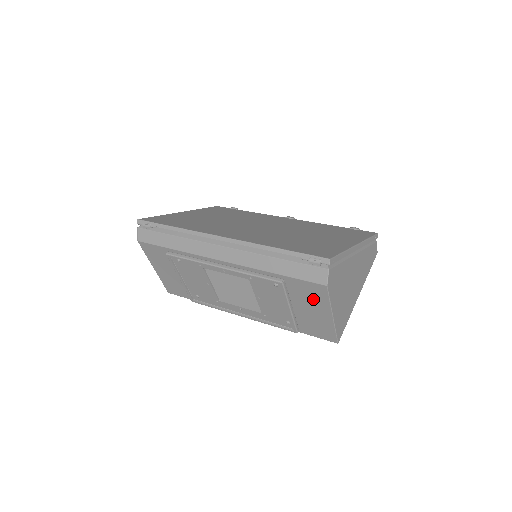
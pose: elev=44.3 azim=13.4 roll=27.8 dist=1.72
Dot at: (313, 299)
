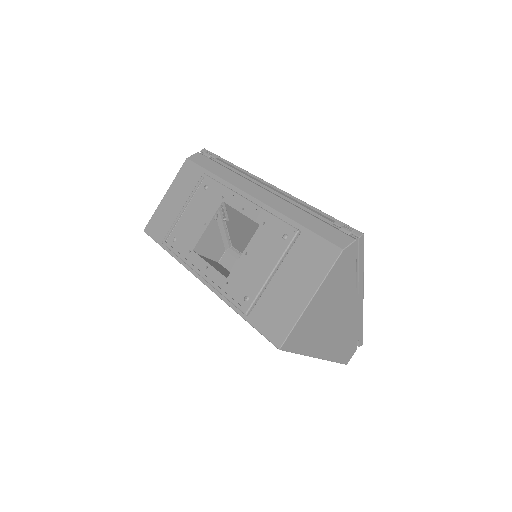
Dot at: (310, 267)
